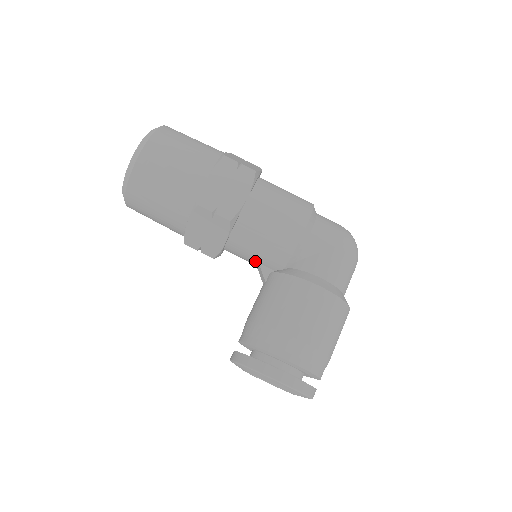
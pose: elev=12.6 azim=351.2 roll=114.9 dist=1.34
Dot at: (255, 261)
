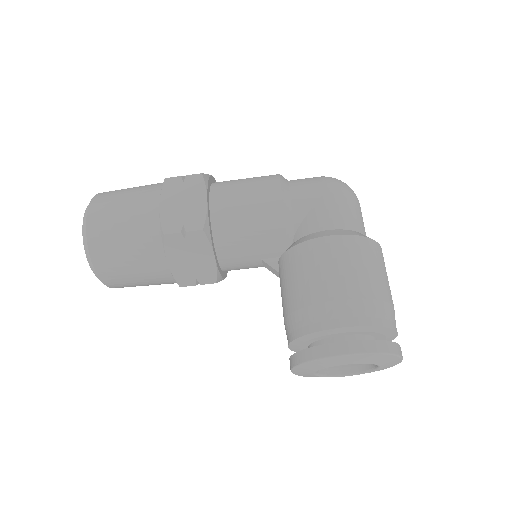
Dot at: (257, 260)
